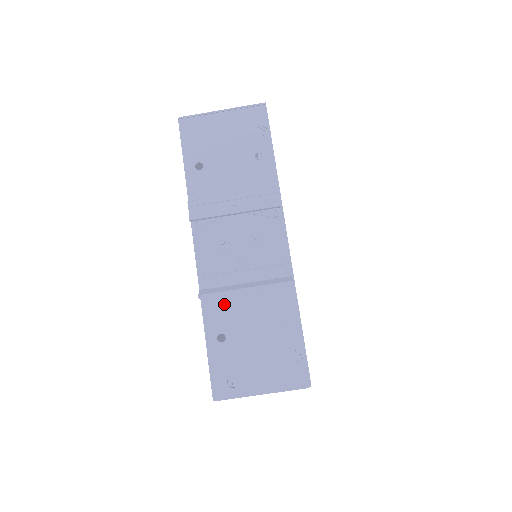
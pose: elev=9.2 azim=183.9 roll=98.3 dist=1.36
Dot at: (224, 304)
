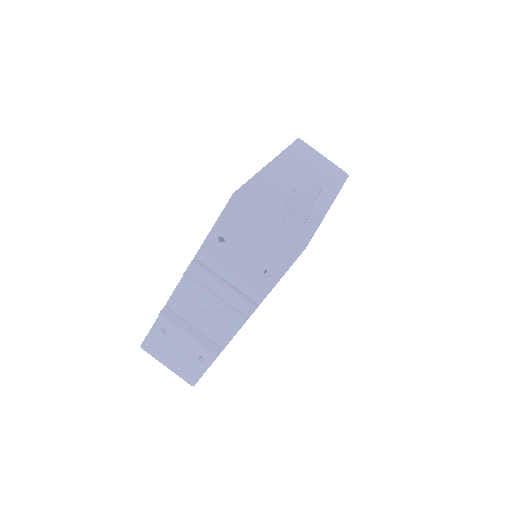
Dot at: occluded
